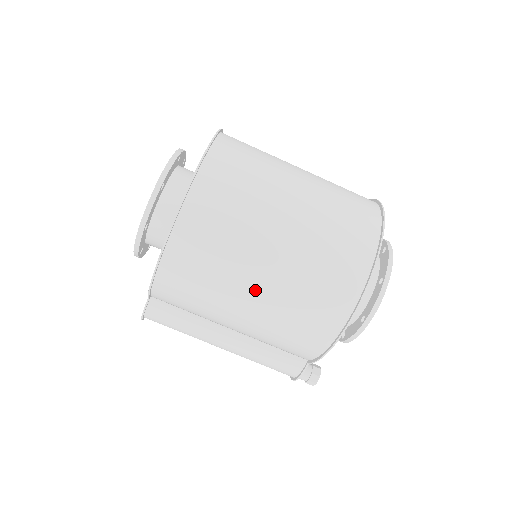
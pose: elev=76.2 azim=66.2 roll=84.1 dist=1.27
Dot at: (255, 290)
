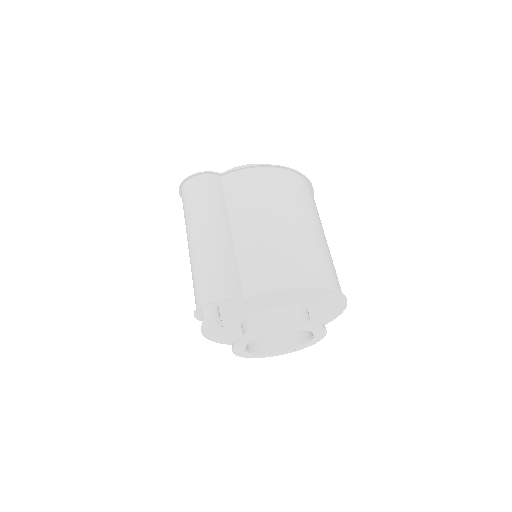
Dot at: (296, 223)
